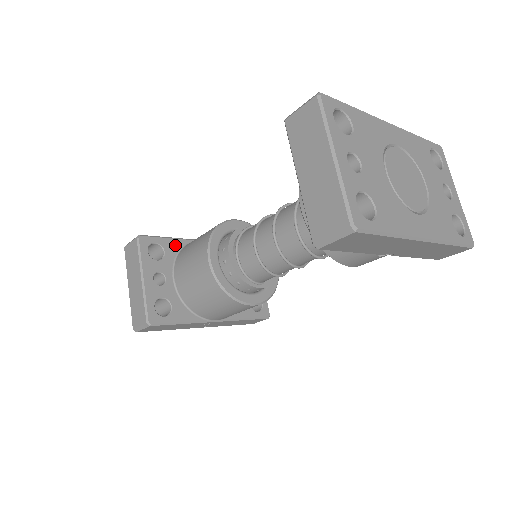
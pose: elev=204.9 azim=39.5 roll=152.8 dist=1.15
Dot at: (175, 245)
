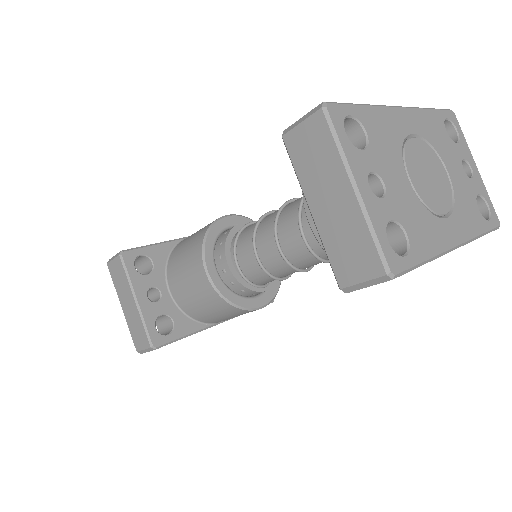
Dot at: (162, 251)
